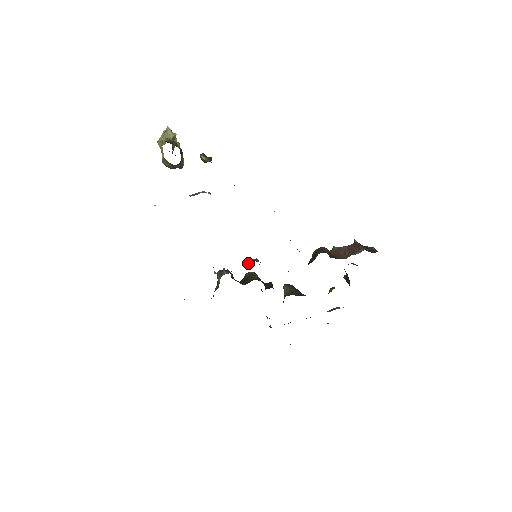
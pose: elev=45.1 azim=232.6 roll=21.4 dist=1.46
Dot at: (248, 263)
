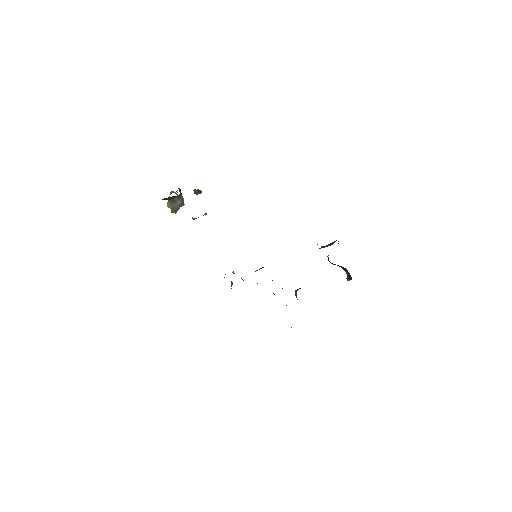
Dot at: occluded
